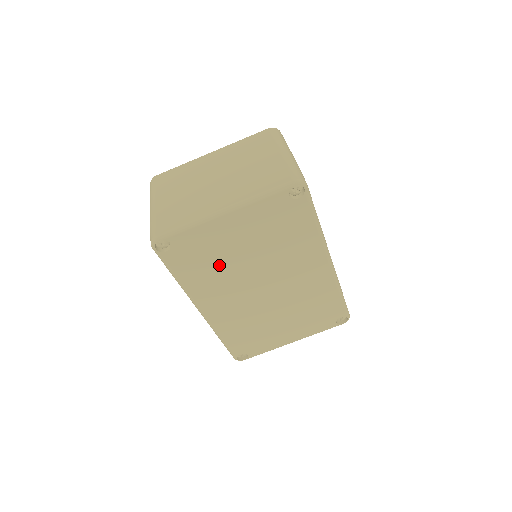
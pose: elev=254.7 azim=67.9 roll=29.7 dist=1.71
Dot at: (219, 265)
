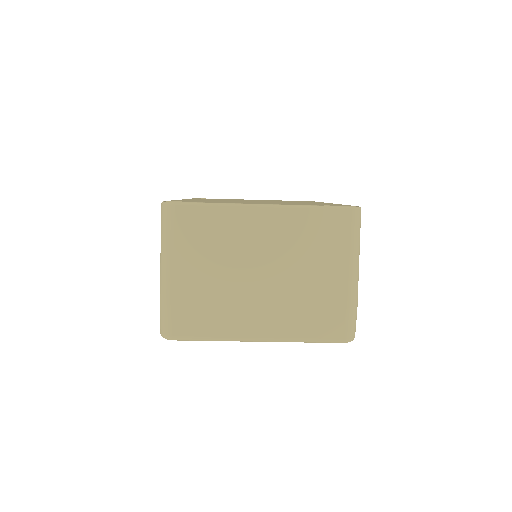
Dot at: occluded
